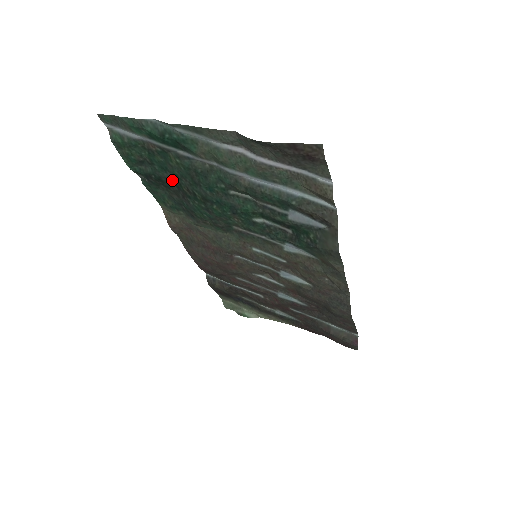
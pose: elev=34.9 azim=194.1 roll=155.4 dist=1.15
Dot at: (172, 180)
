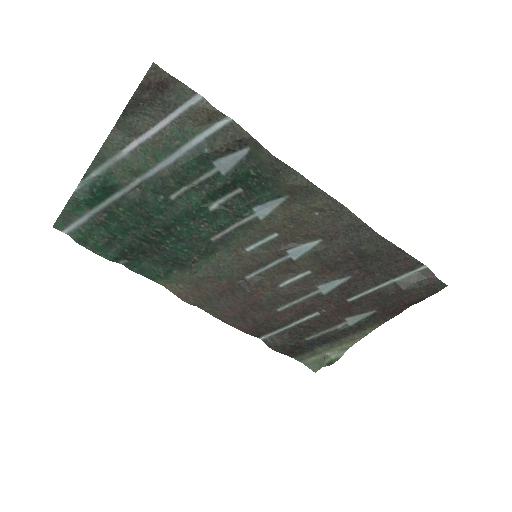
Dot at: (138, 238)
